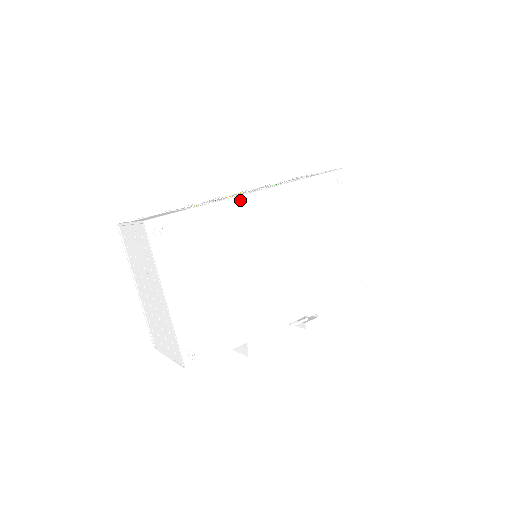
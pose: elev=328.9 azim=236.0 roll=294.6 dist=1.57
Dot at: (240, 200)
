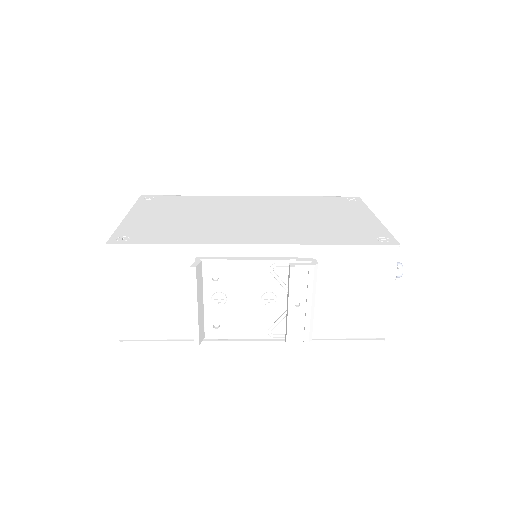
Dot at: (231, 196)
